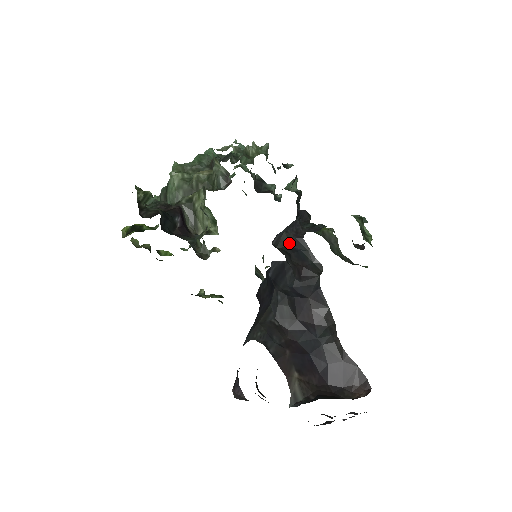
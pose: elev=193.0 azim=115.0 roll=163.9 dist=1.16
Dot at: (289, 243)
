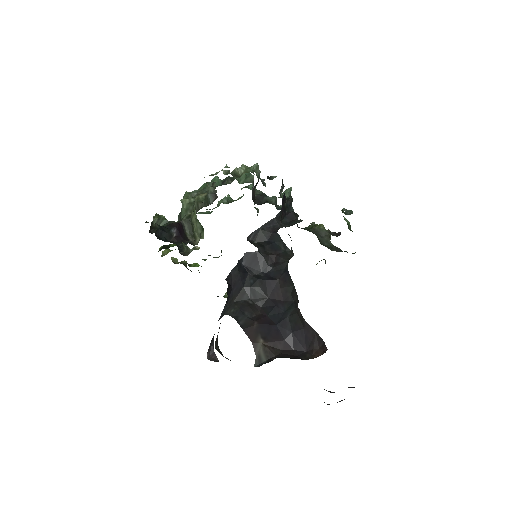
Dot at: (265, 238)
